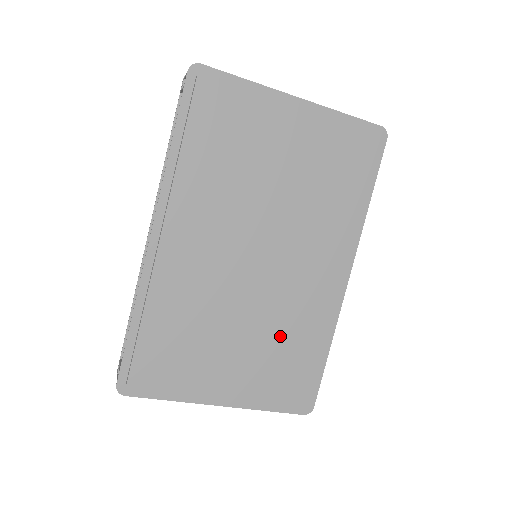
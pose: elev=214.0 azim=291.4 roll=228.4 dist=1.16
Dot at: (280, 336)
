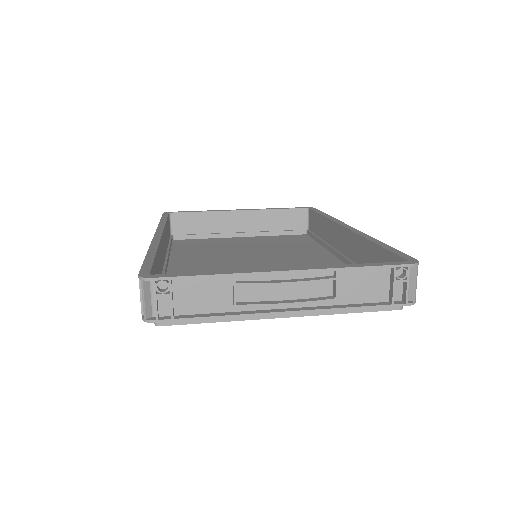
Dot at: occluded
